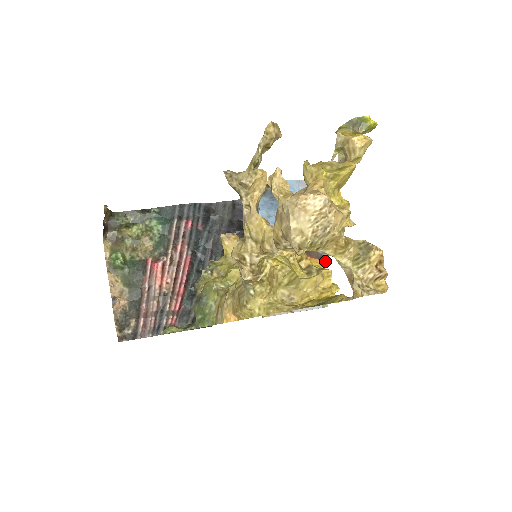
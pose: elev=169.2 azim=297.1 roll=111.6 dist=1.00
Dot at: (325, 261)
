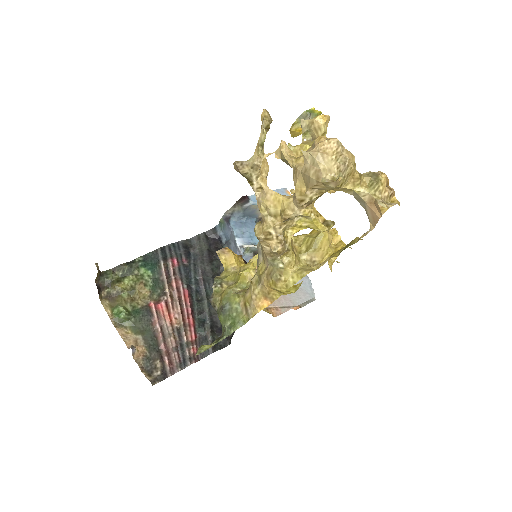
Dot at: occluded
